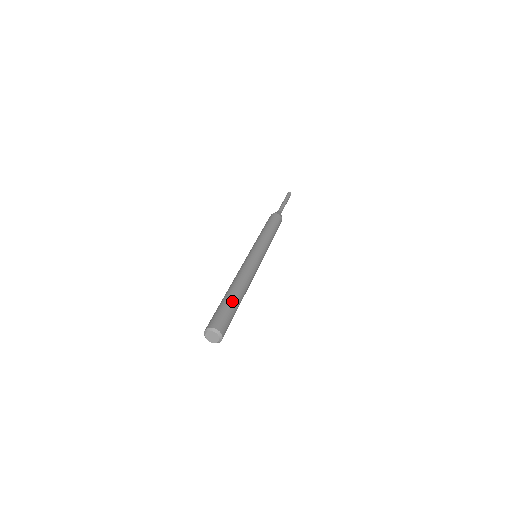
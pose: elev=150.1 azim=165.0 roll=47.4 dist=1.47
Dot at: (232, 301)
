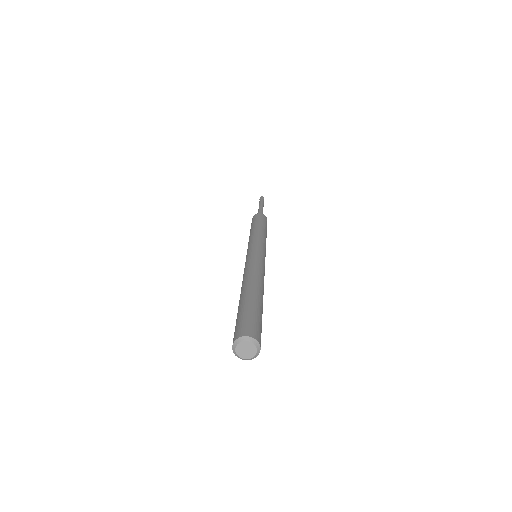
Dot at: (246, 302)
